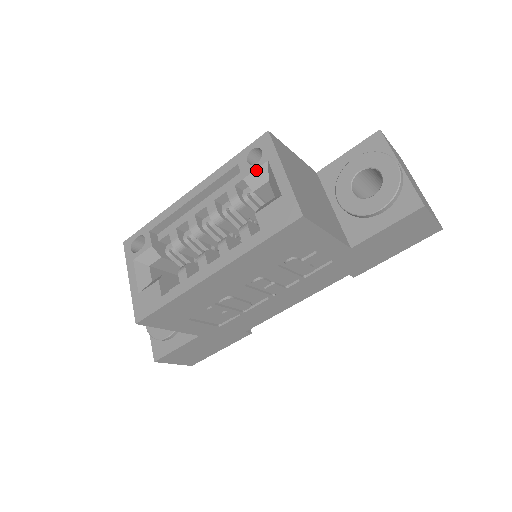
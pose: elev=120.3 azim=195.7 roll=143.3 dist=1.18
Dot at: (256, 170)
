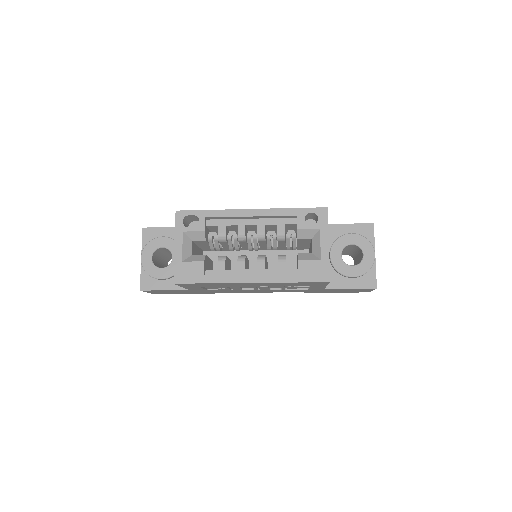
Dot at: (309, 230)
